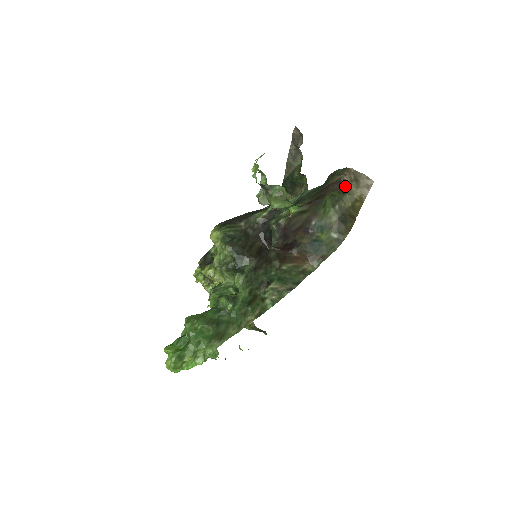
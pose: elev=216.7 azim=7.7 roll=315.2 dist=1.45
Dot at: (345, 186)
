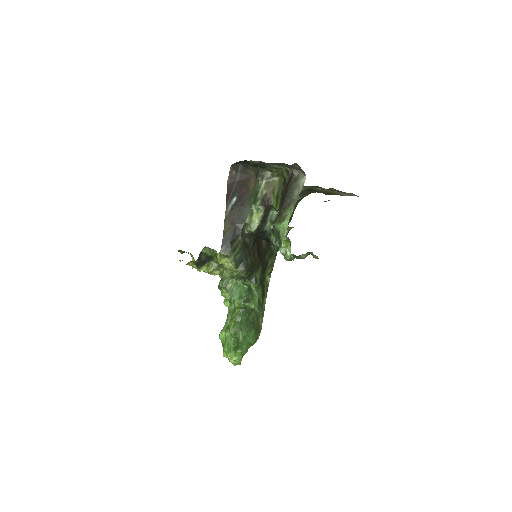
Dot at: occluded
